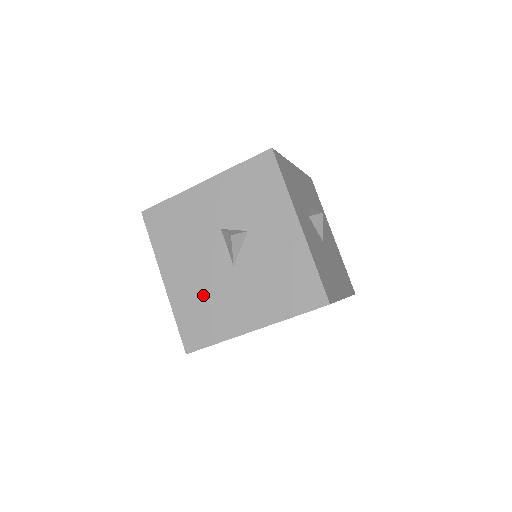
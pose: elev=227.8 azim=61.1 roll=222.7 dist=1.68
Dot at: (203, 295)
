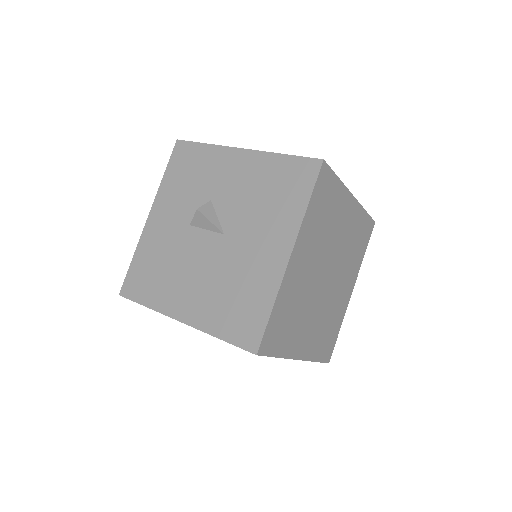
Dot at: (222, 287)
